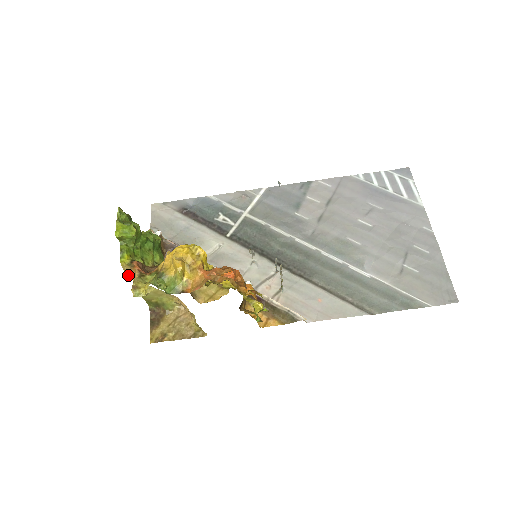
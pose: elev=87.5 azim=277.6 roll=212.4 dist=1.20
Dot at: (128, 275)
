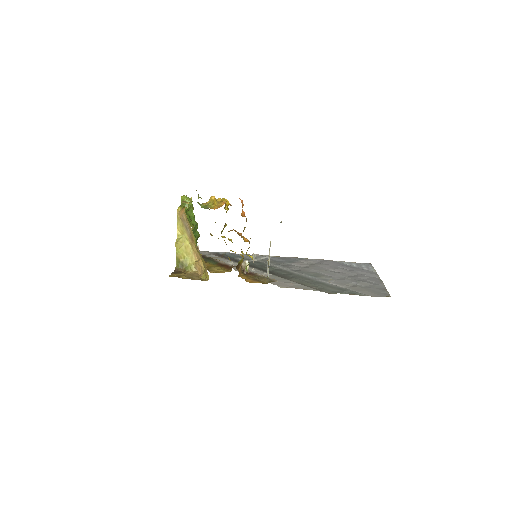
Dot at: (177, 222)
